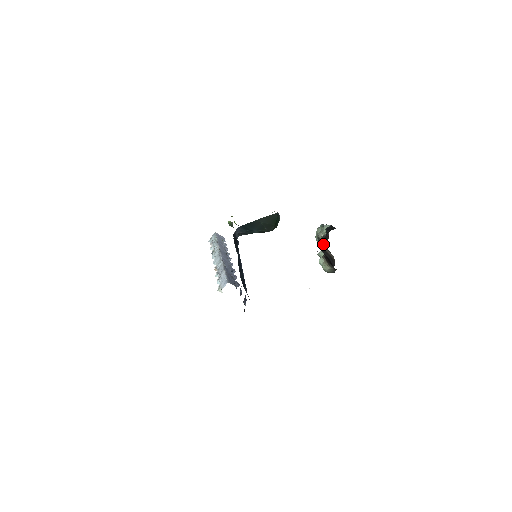
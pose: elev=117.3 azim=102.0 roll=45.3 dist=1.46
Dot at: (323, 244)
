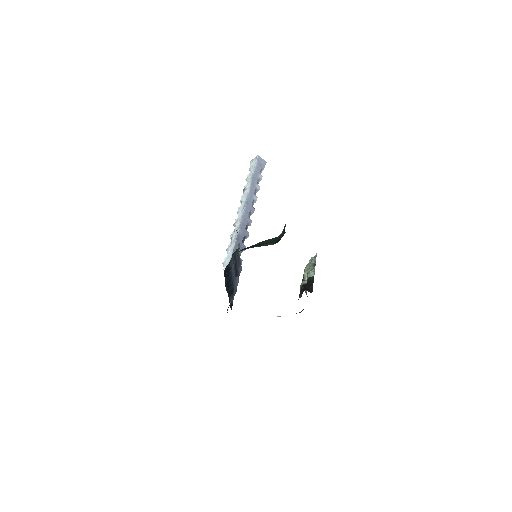
Dot at: (300, 291)
